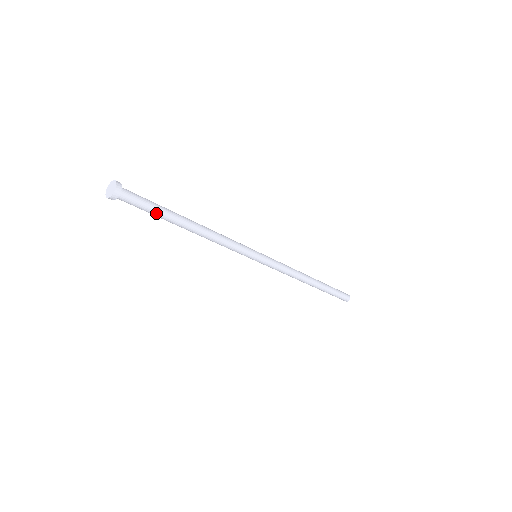
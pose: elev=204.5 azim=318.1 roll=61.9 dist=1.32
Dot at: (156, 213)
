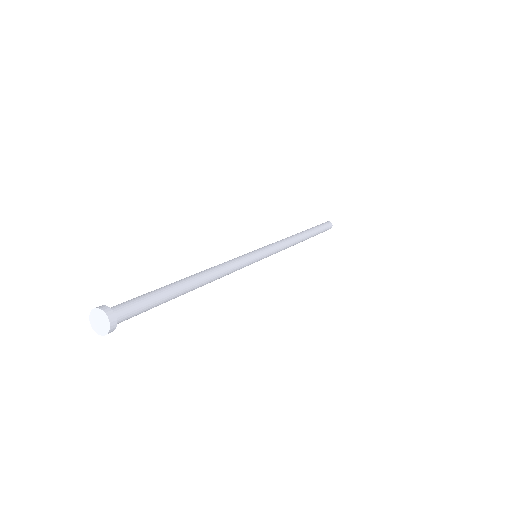
Dot at: (158, 305)
